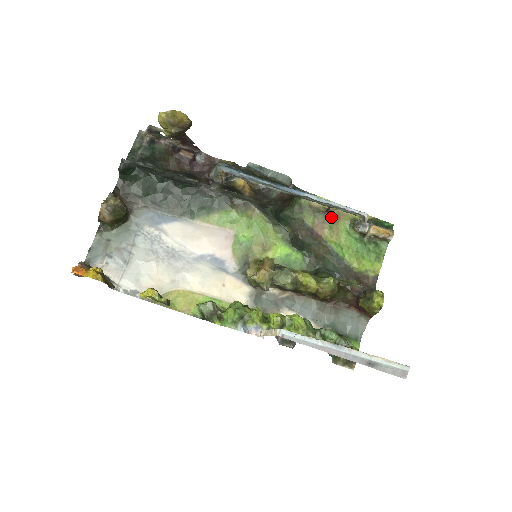
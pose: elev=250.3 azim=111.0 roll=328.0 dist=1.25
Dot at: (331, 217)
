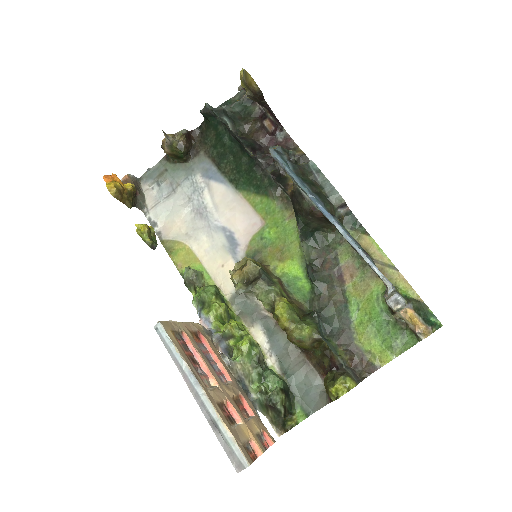
Dot at: (370, 268)
